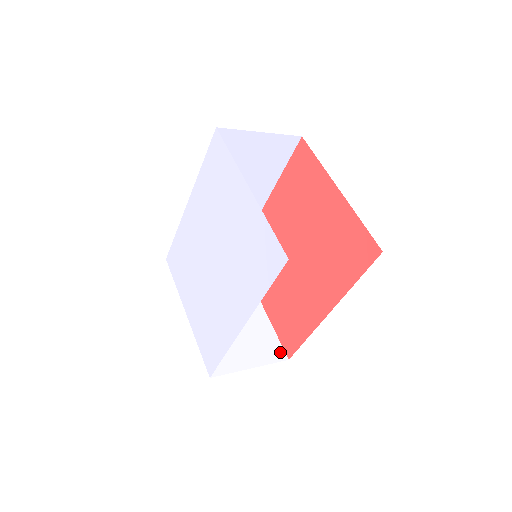
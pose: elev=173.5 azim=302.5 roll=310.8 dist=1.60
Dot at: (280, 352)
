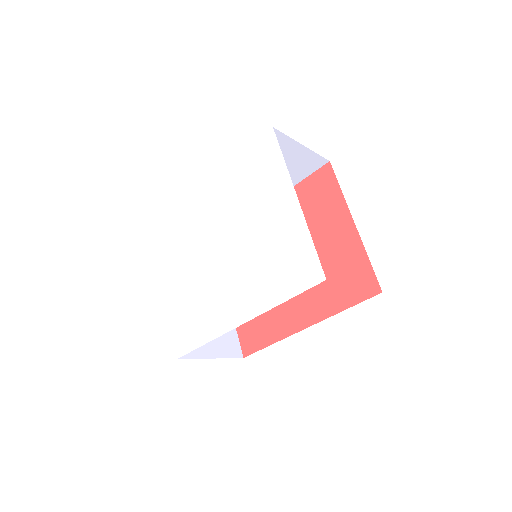
Dot at: (237, 349)
